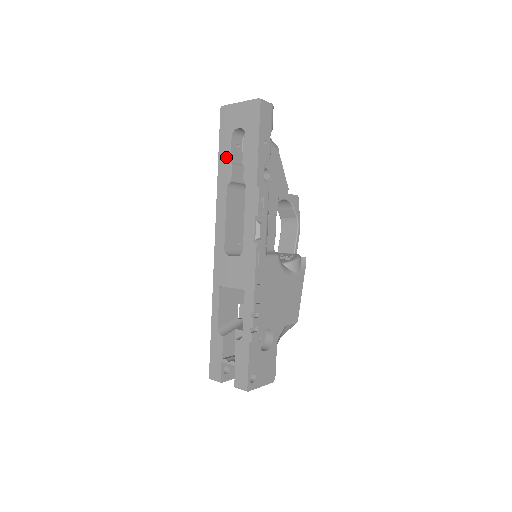
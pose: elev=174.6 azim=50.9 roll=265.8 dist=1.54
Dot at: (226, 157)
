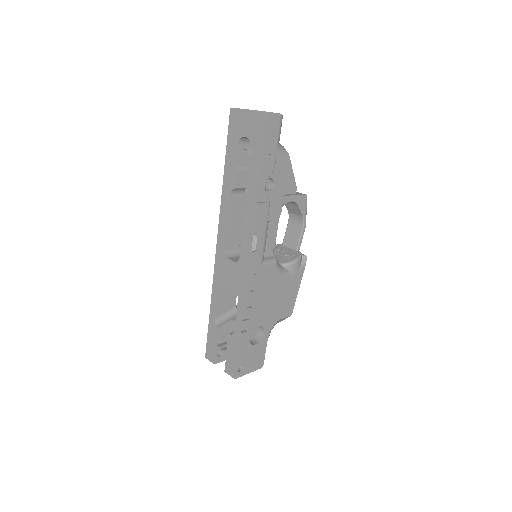
Dot at: (232, 163)
